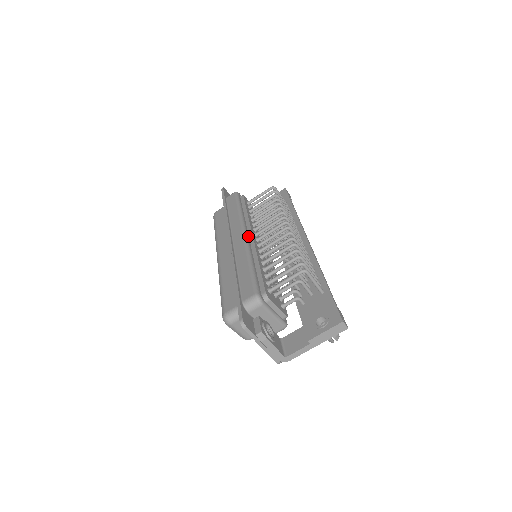
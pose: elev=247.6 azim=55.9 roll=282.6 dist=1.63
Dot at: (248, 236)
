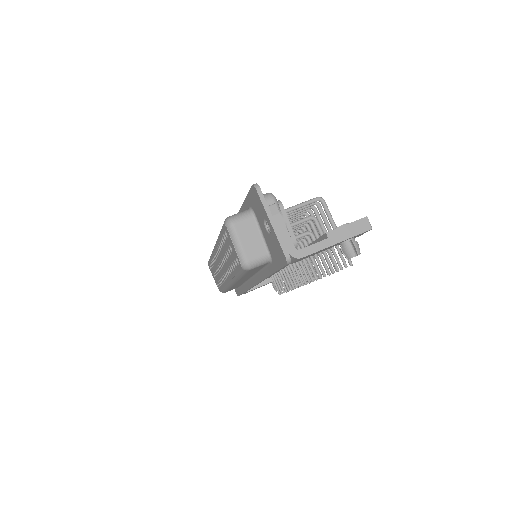
Dot at: occluded
